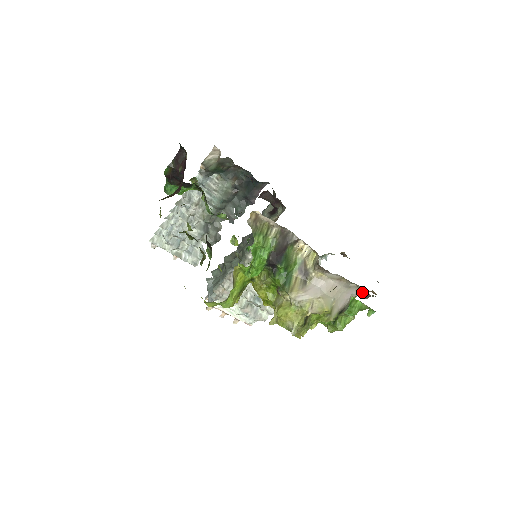
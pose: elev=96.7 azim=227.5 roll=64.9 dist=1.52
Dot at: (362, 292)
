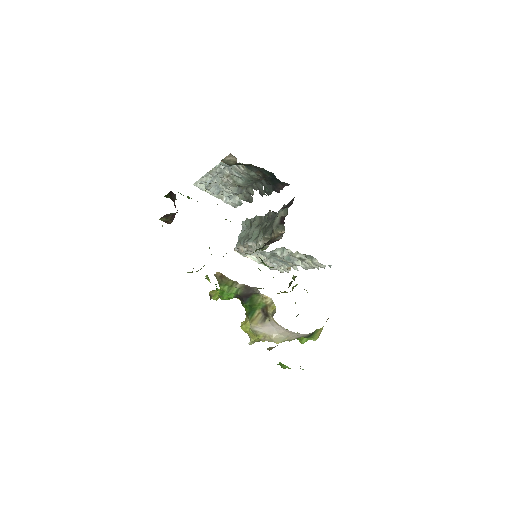
Dot at: occluded
